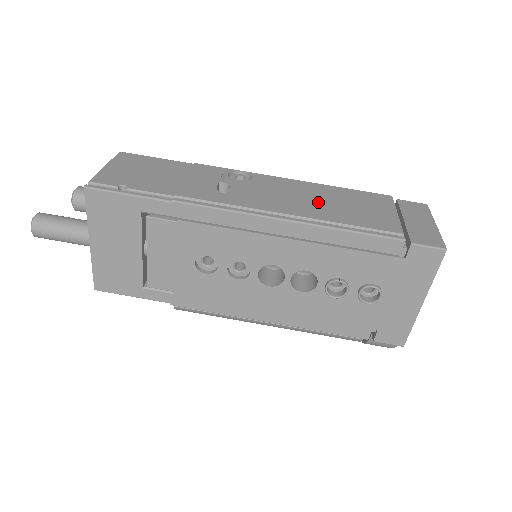
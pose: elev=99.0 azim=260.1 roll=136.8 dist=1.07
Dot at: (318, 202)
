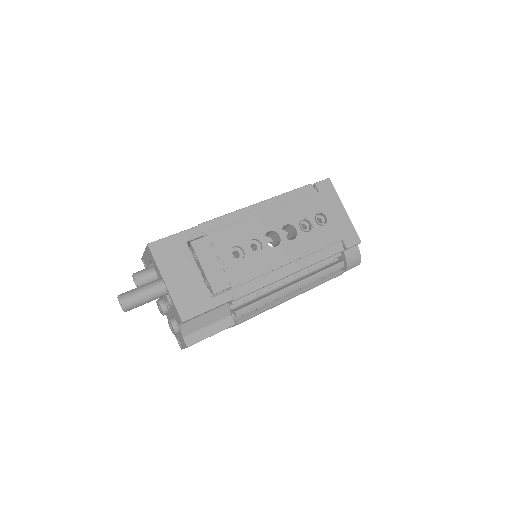
Dot at: occluded
